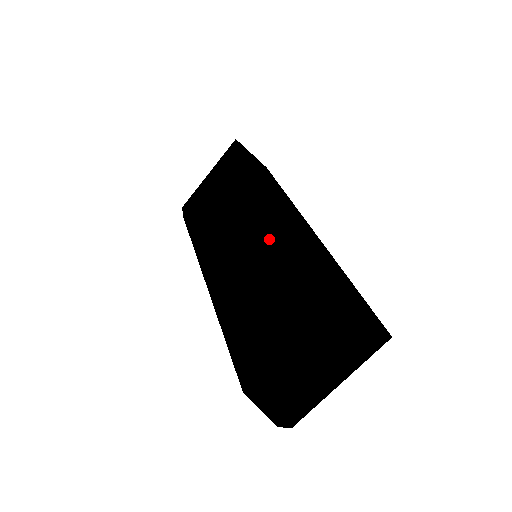
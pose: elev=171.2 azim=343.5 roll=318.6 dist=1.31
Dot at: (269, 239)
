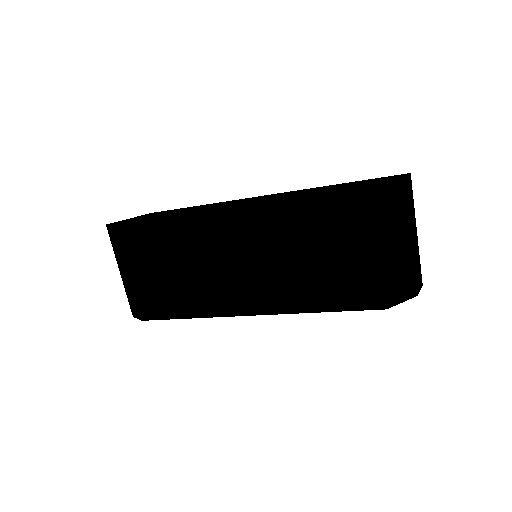
Dot at: (265, 231)
